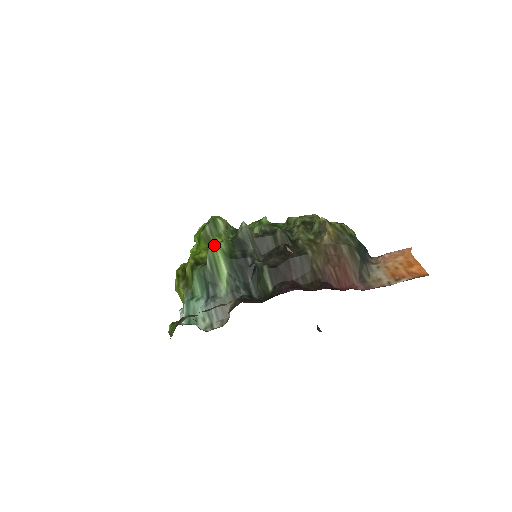
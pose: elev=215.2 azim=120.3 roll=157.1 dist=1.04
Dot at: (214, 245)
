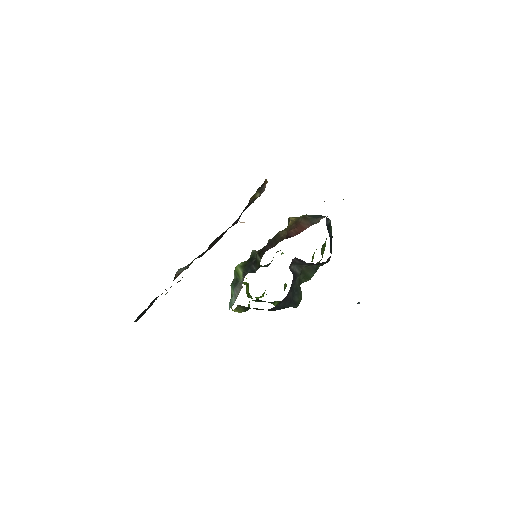
Dot at: (236, 267)
